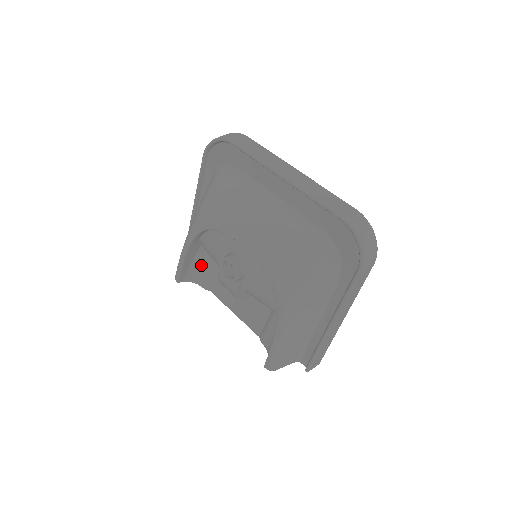
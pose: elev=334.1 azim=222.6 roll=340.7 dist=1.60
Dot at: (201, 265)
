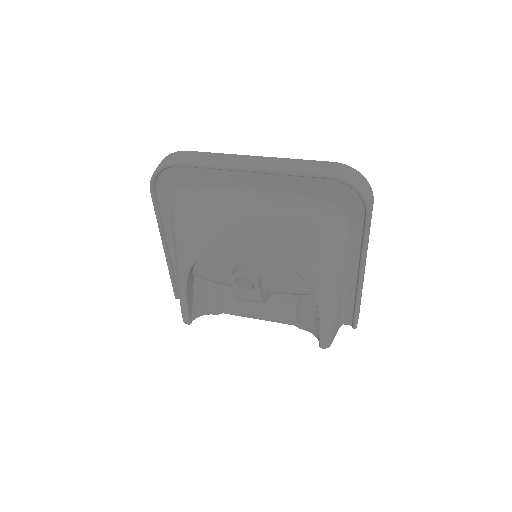
Dot at: (203, 295)
